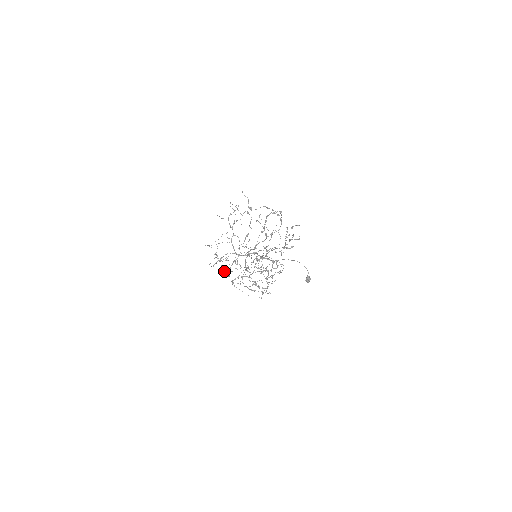
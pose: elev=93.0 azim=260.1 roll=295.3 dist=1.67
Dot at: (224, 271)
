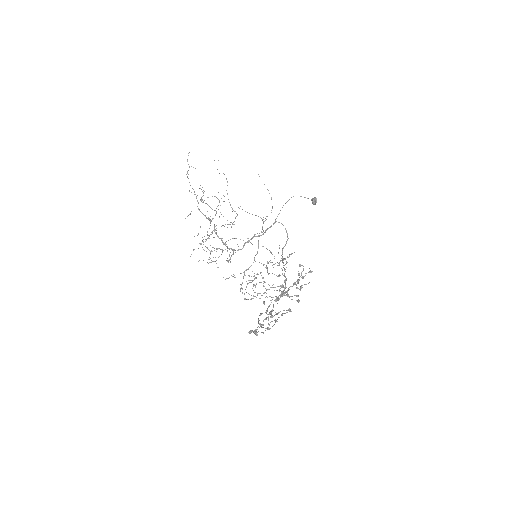
Dot at: occluded
